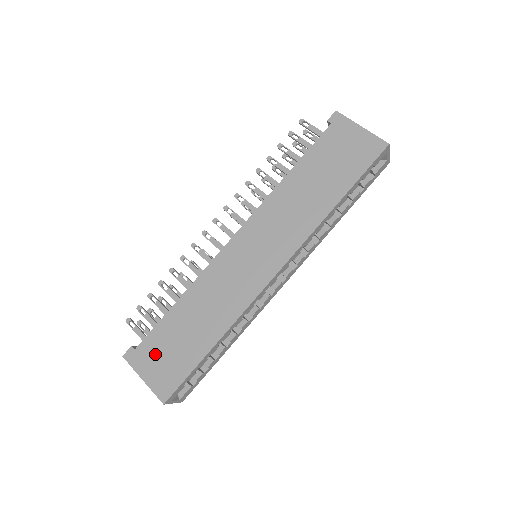
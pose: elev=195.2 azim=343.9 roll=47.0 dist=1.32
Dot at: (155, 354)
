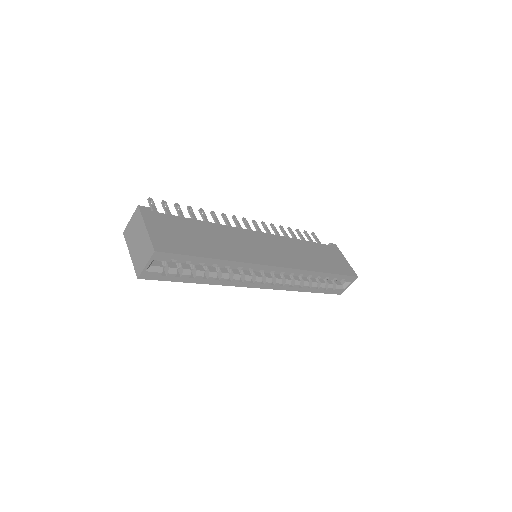
Dot at: (167, 226)
